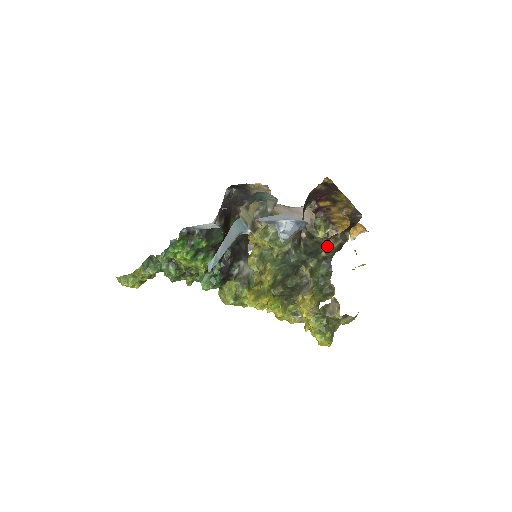
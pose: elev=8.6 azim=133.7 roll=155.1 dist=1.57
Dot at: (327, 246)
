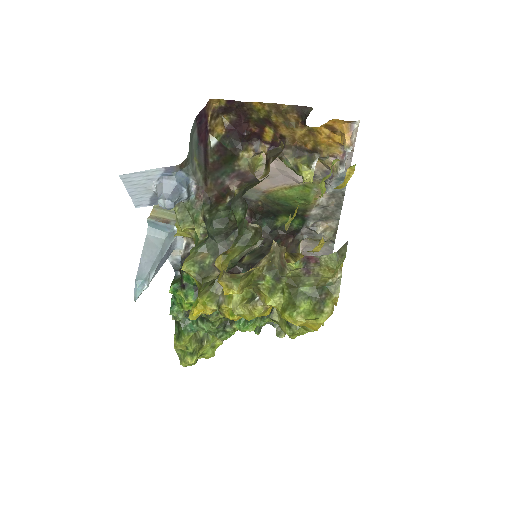
Dot at: occluded
